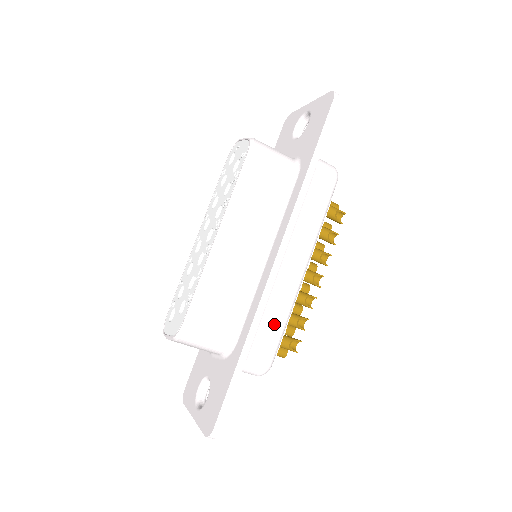
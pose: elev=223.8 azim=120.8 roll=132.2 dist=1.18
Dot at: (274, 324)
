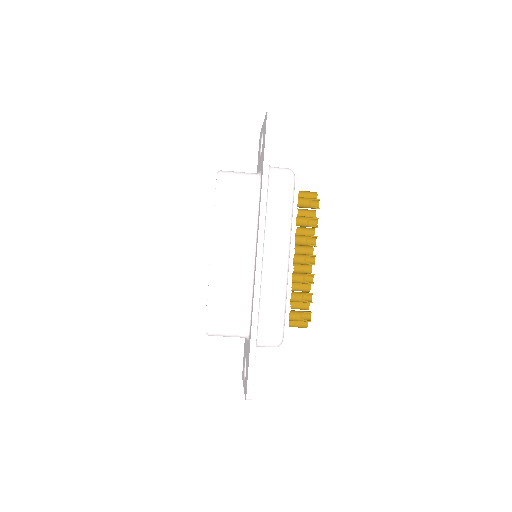
Dot at: (273, 306)
